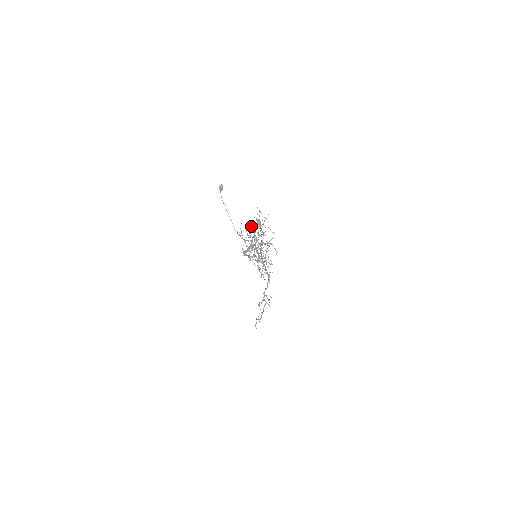
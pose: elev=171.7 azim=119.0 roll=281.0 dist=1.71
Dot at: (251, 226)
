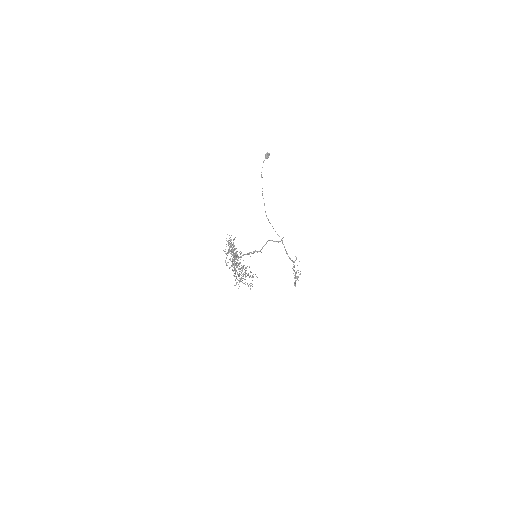
Dot at: (233, 242)
